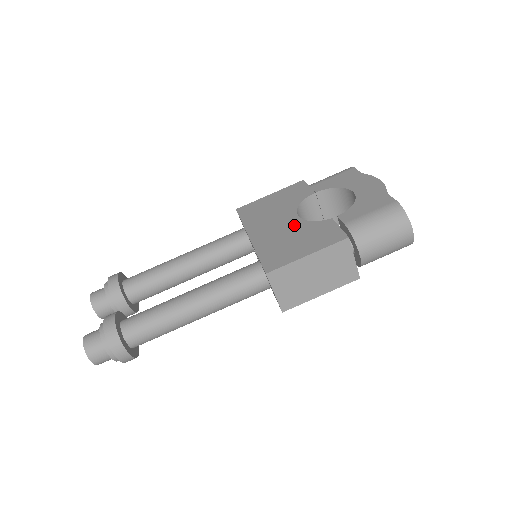
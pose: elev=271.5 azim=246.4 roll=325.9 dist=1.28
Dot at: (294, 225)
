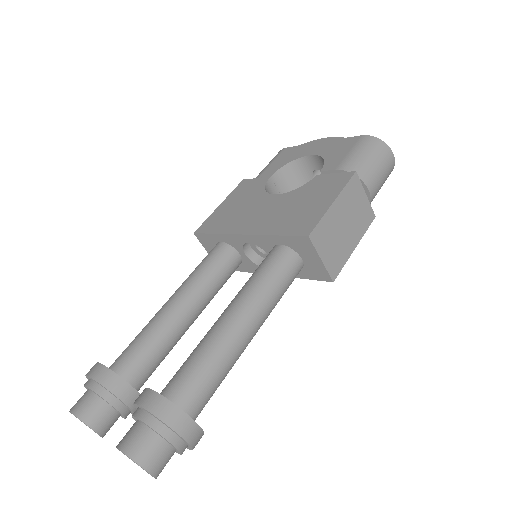
Dot at: (283, 200)
